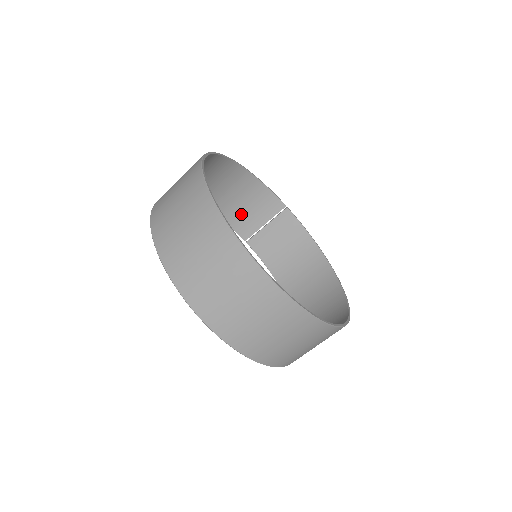
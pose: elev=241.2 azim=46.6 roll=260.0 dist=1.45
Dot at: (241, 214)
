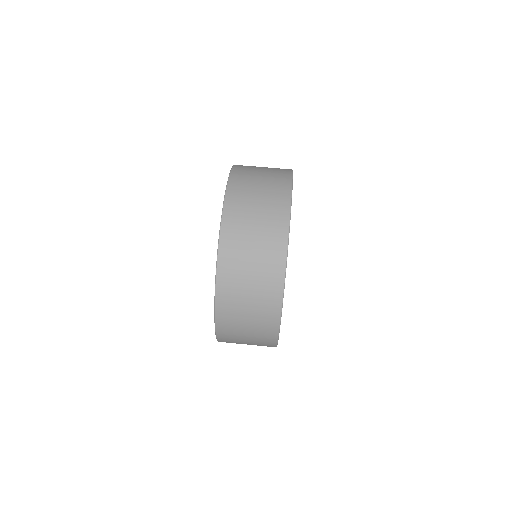
Dot at: occluded
